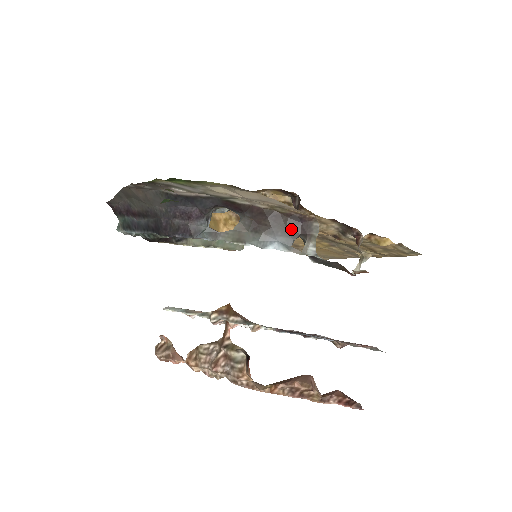
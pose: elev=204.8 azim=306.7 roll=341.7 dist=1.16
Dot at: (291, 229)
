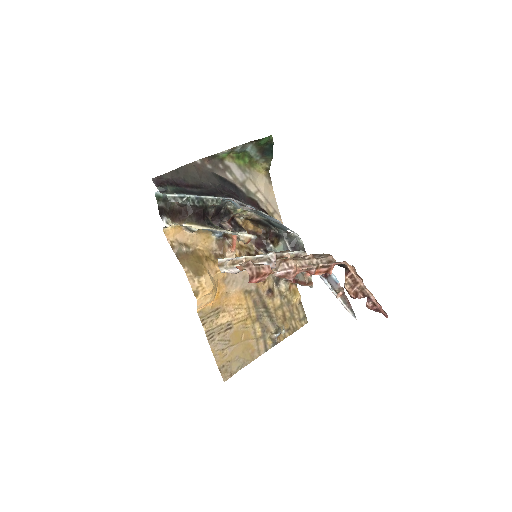
Dot at: (281, 227)
